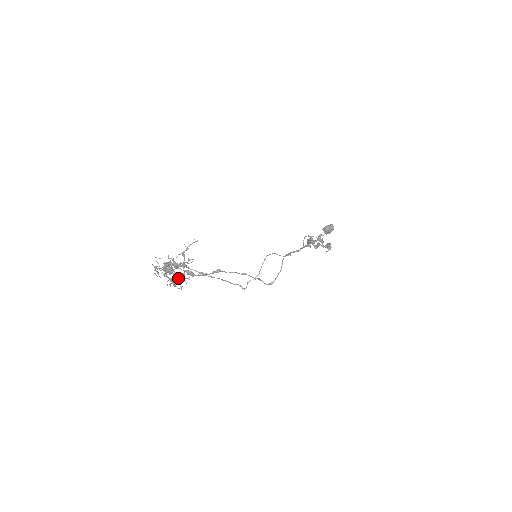
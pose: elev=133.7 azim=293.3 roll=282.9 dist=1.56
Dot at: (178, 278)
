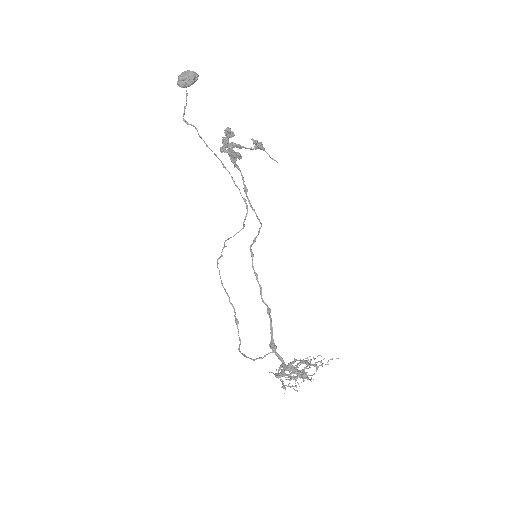
Dot at: occluded
